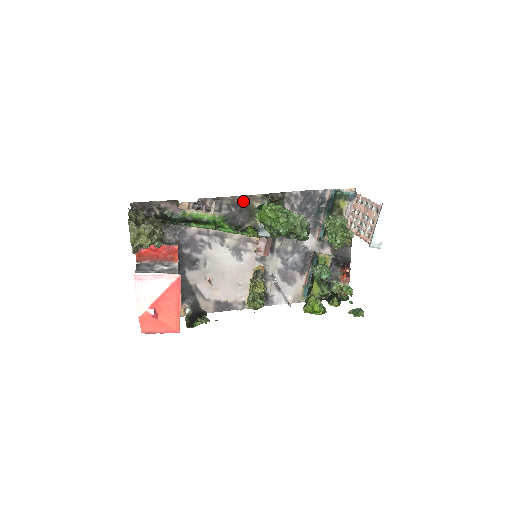
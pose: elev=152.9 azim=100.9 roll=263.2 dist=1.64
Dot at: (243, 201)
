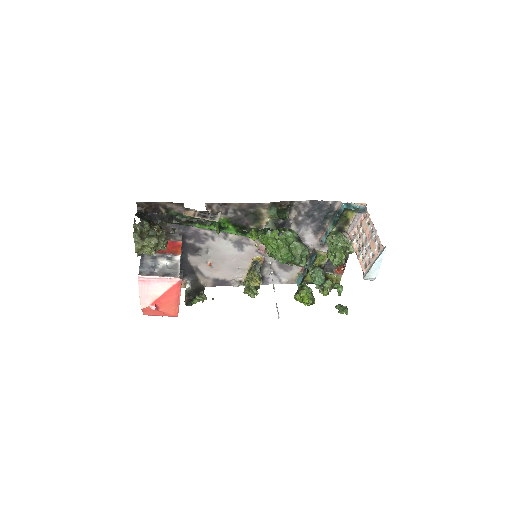
Dot at: (250, 207)
